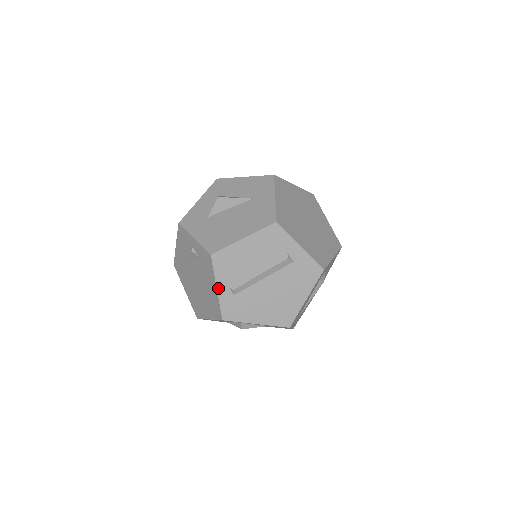
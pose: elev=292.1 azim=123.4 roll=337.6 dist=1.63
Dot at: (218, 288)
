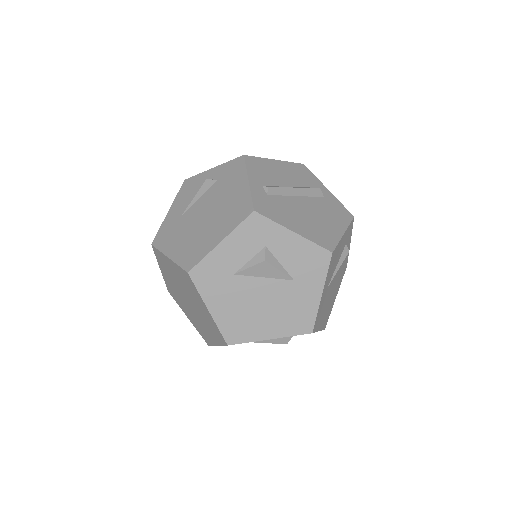
Dot at: (250, 182)
